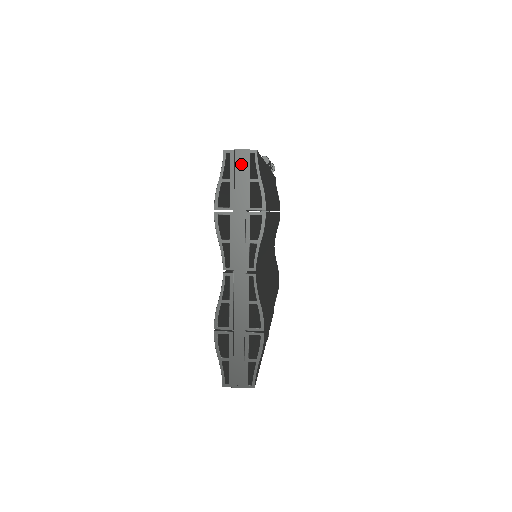
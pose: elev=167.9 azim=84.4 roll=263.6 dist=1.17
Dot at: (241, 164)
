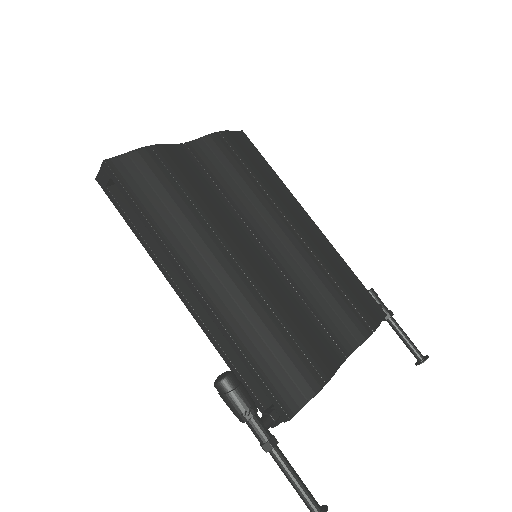
Dot at: occluded
